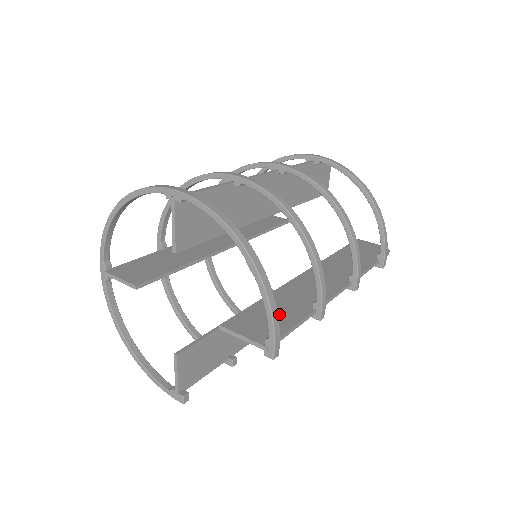
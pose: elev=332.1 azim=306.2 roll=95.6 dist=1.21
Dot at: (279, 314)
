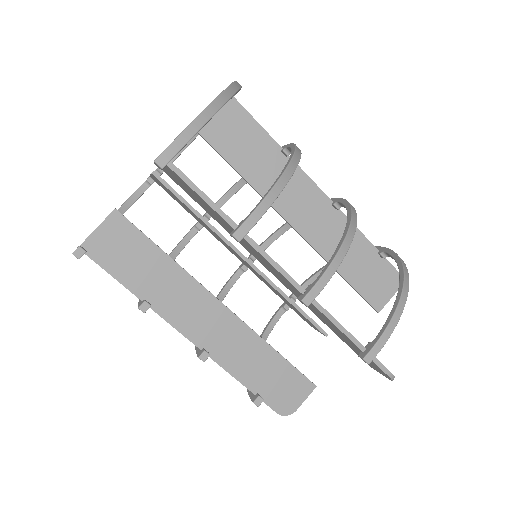
Dot at: occluded
